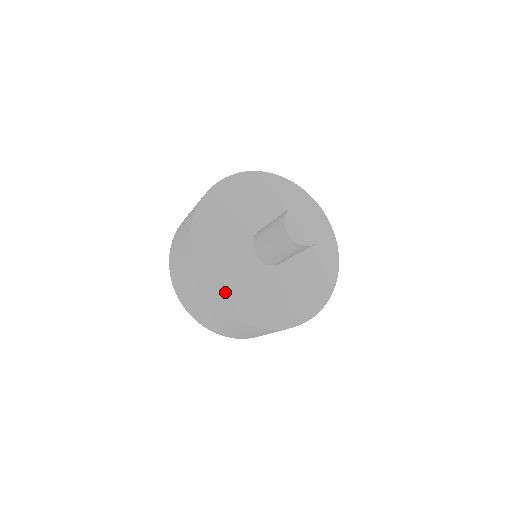
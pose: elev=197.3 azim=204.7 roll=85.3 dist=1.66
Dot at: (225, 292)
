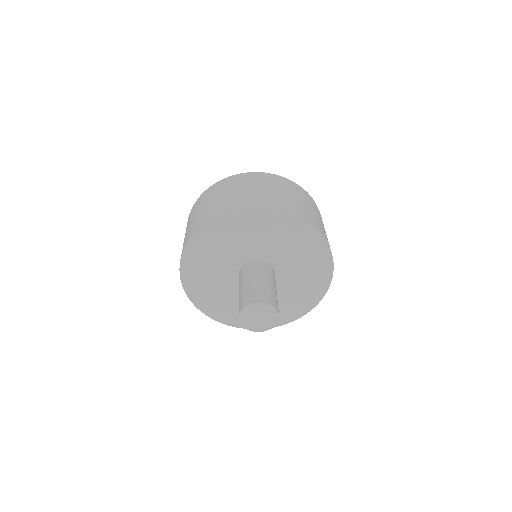
Dot at: (198, 293)
